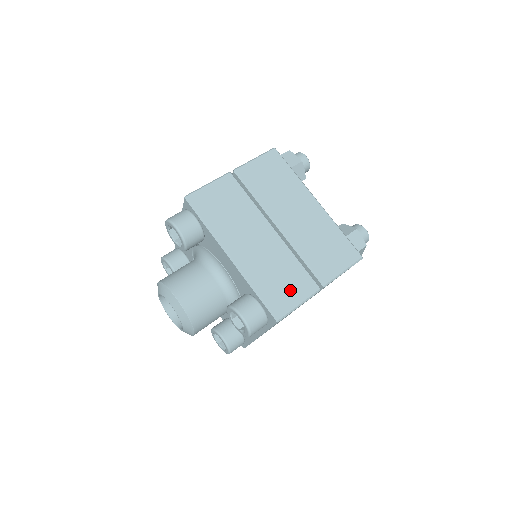
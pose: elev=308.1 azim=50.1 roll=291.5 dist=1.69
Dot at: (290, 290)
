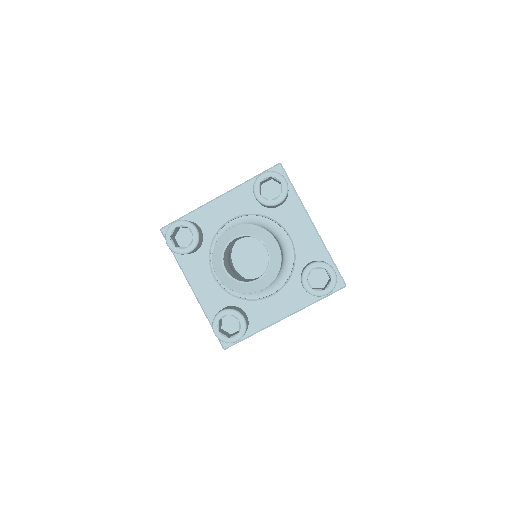
Dot at: occluded
